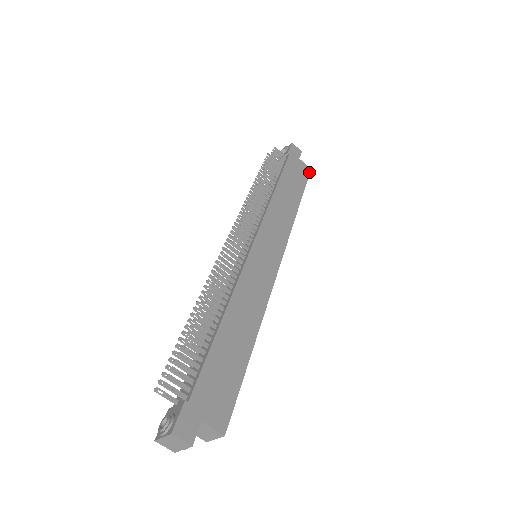
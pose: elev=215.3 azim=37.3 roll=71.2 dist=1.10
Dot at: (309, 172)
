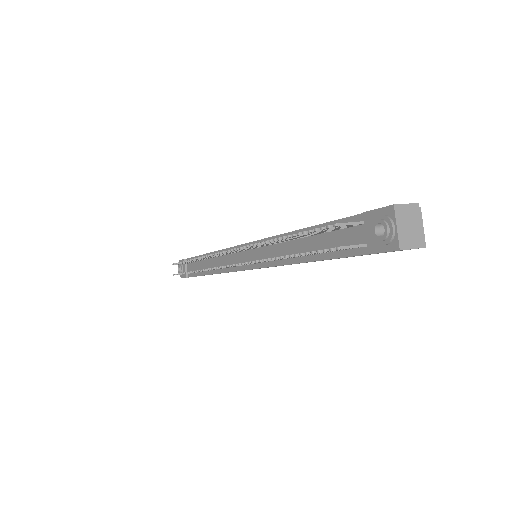
Dot at: occluded
